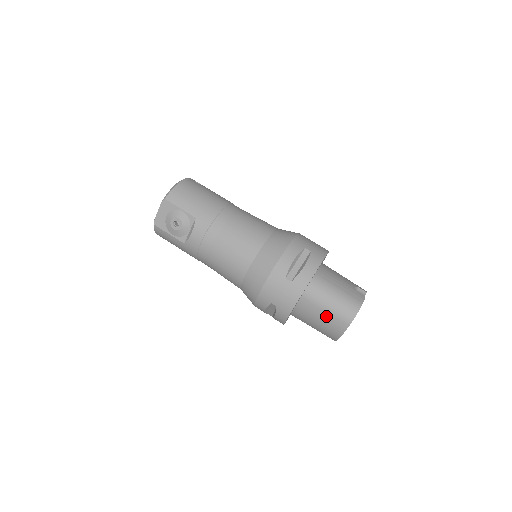
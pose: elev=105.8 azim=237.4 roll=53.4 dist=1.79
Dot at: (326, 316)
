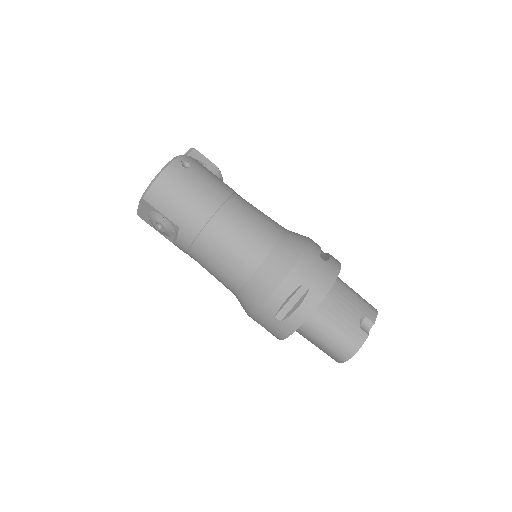
Dot at: (320, 347)
